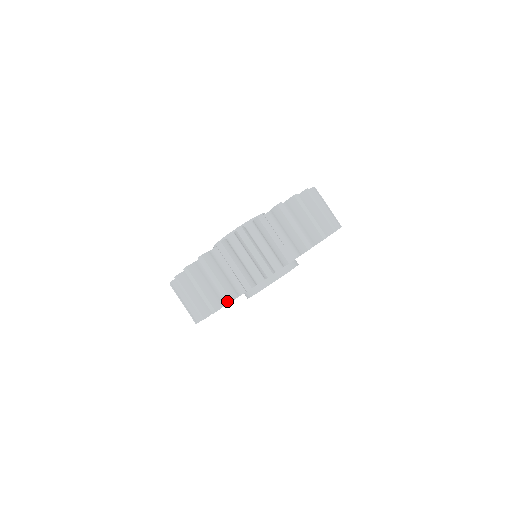
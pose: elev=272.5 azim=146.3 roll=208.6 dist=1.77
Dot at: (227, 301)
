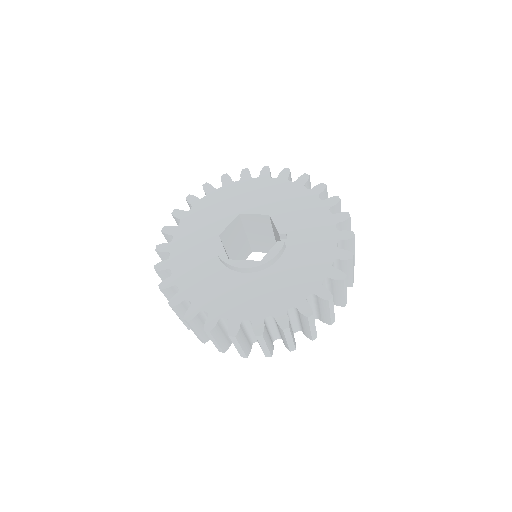
Dot at: (242, 356)
